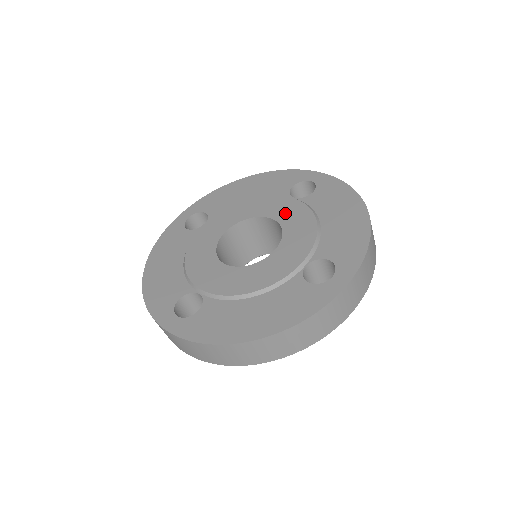
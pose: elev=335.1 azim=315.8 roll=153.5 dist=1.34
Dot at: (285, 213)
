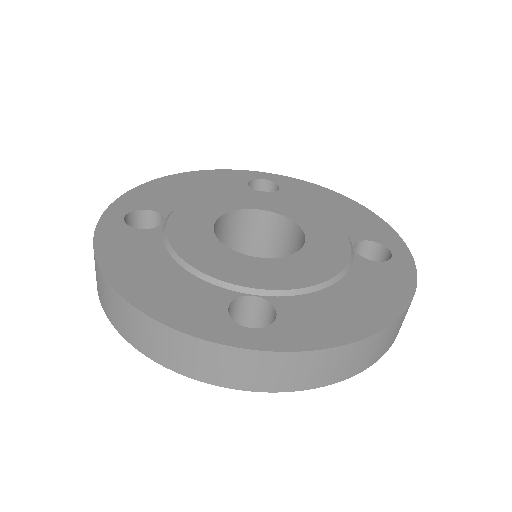
Dot at: (322, 247)
